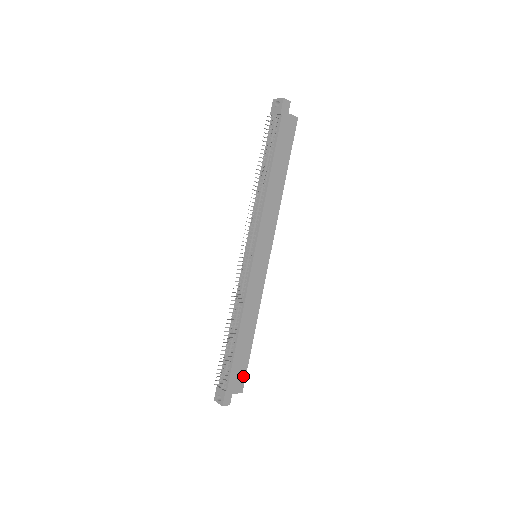
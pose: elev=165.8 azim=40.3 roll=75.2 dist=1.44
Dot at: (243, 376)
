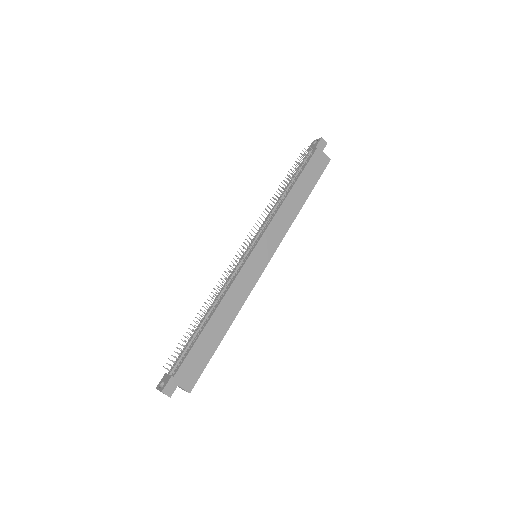
Dot at: (198, 373)
